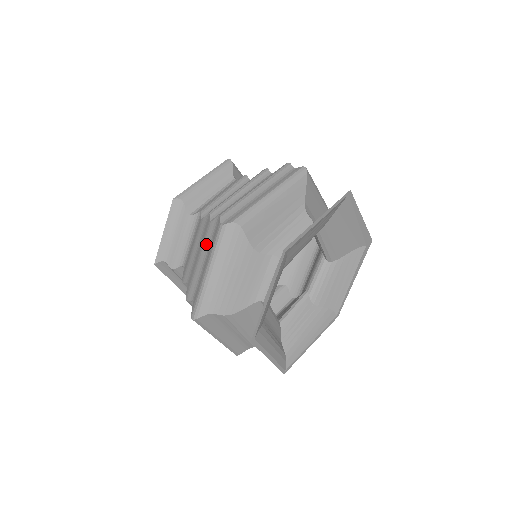
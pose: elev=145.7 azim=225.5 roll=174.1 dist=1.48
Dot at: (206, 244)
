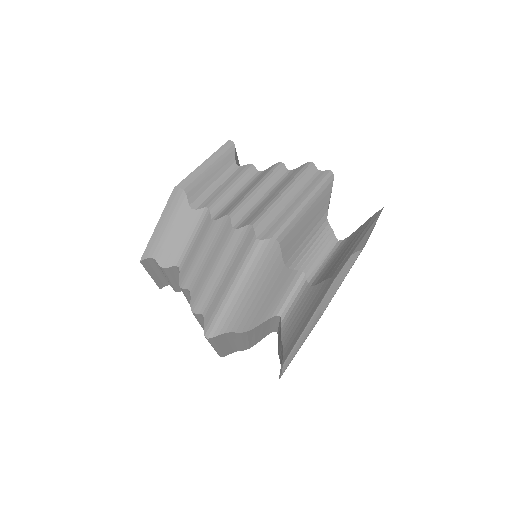
Dot at: (227, 254)
